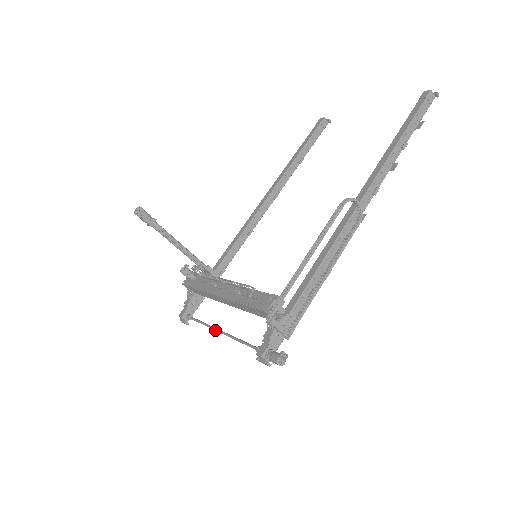
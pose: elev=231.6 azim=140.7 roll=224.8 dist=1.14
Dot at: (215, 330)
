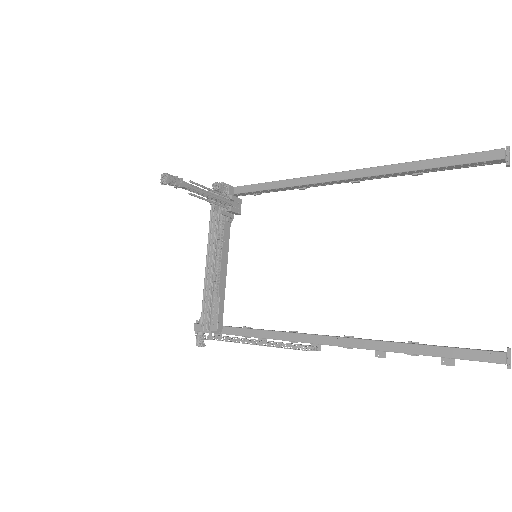
Dot at: (207, 253)
